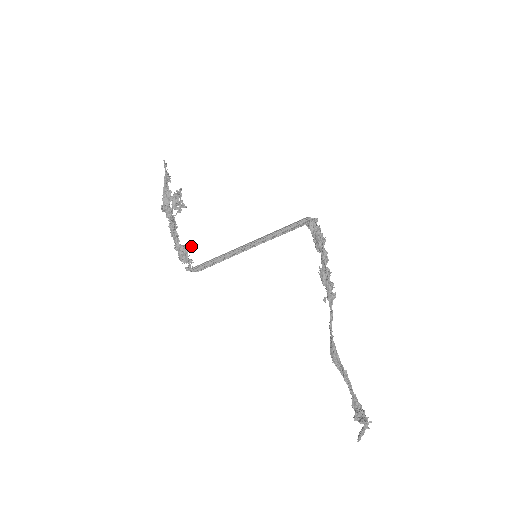
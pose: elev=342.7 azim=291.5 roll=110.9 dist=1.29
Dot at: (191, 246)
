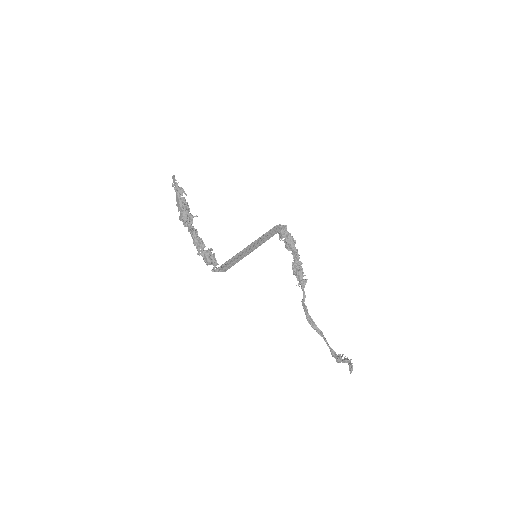
Dot at: occluded
